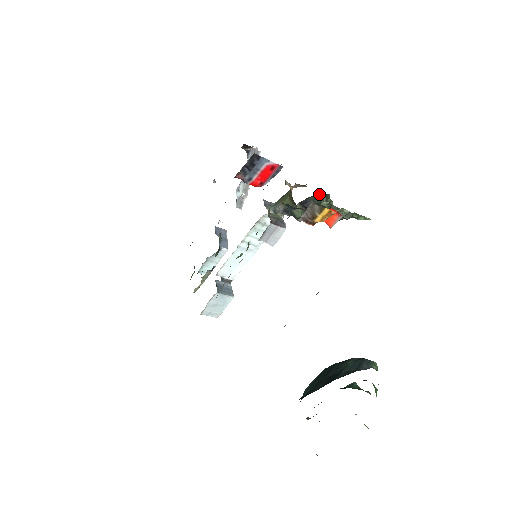
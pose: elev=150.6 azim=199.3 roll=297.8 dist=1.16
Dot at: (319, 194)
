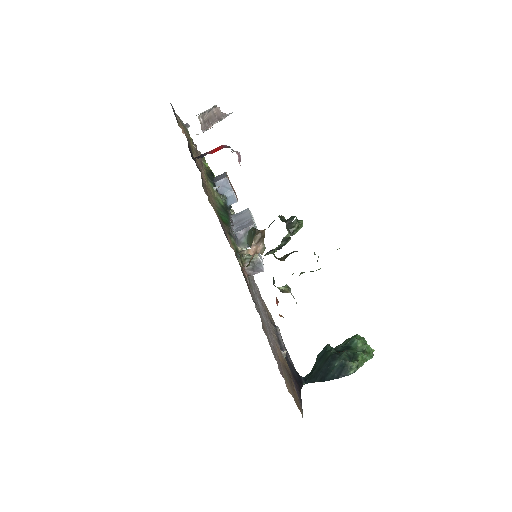
Dot at: (280, 244)
